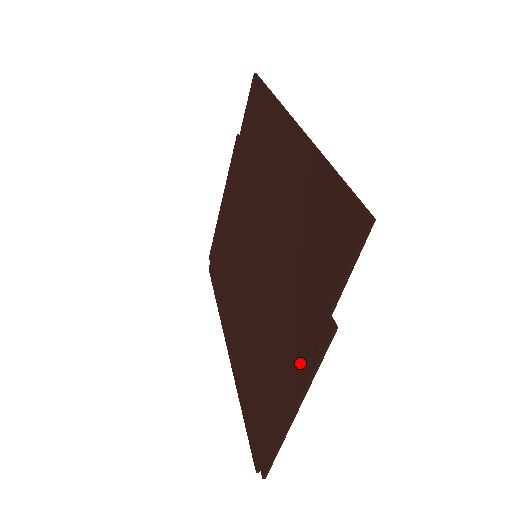
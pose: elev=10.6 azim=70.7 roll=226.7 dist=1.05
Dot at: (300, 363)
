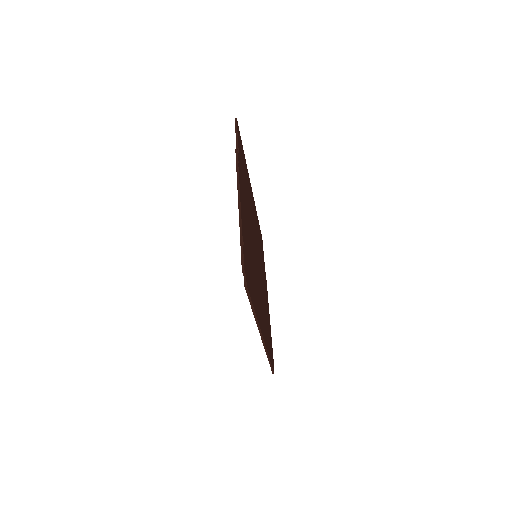
Dot at: occluded
